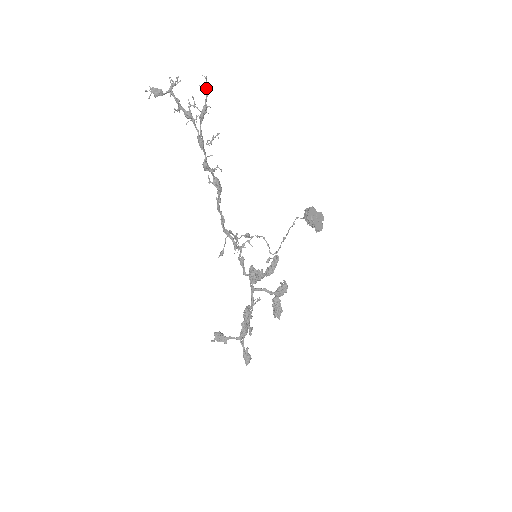
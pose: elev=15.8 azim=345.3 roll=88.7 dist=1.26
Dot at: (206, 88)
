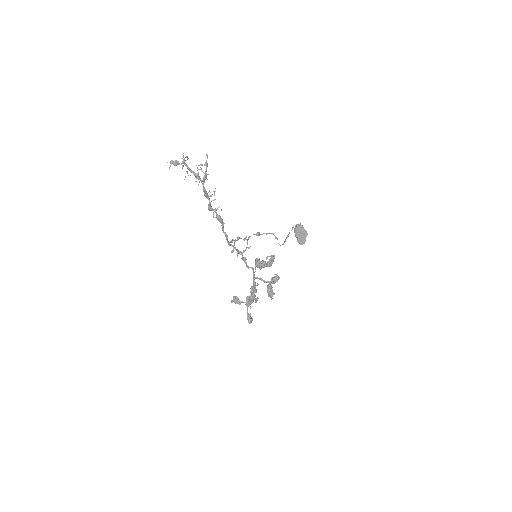
Dot at: (206, 163)
